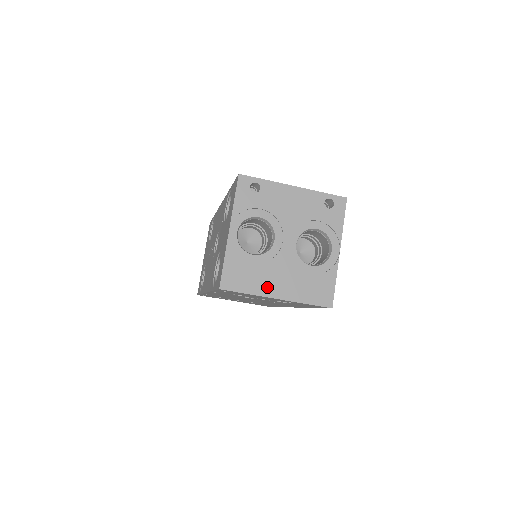
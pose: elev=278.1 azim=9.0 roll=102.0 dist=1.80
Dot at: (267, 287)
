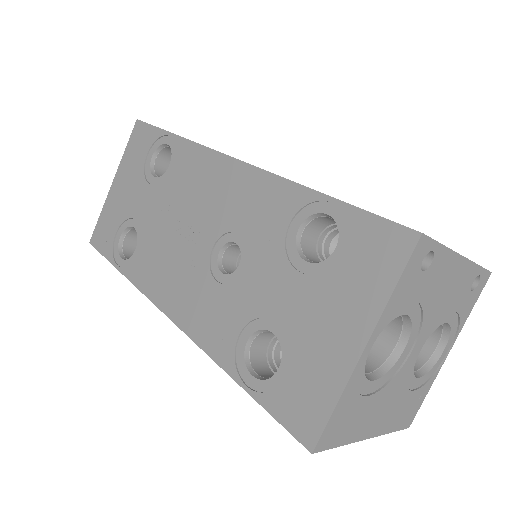
Dot at: (366, 426)
